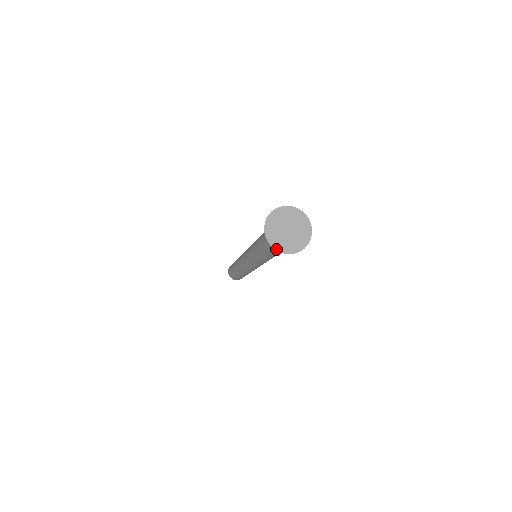
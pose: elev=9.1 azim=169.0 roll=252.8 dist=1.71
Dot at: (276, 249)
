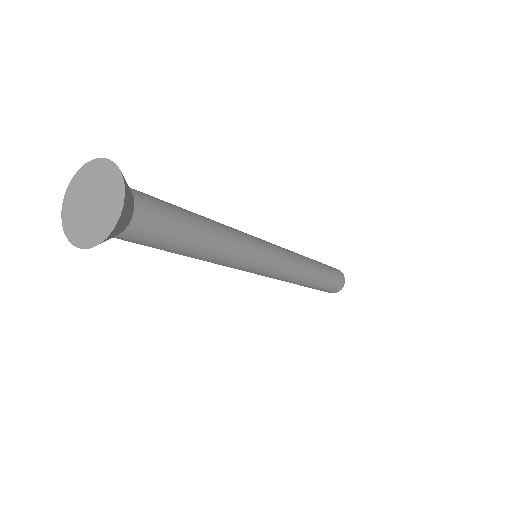
Dot at: (82, 247)
